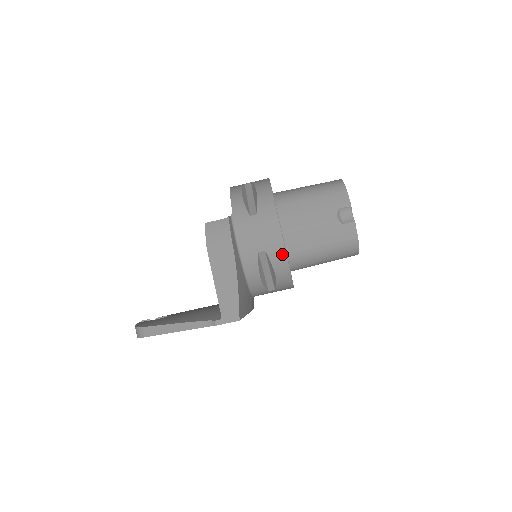
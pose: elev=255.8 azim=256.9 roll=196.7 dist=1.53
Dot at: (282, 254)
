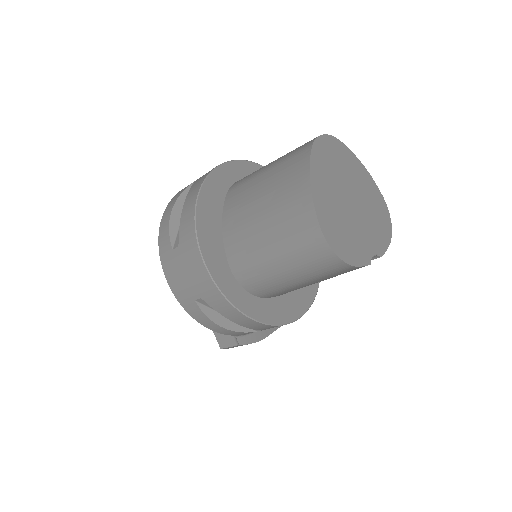
Dot at: occluded
